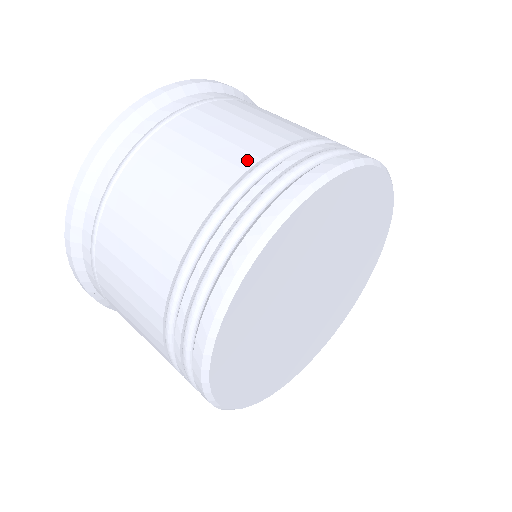
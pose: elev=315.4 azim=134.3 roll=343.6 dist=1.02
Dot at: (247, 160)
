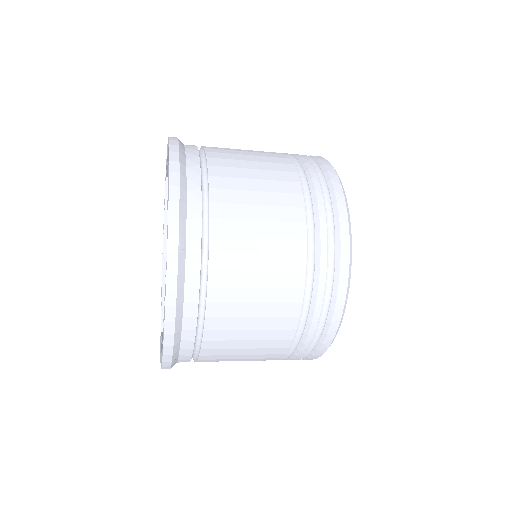
Dot at: (294, 187)
